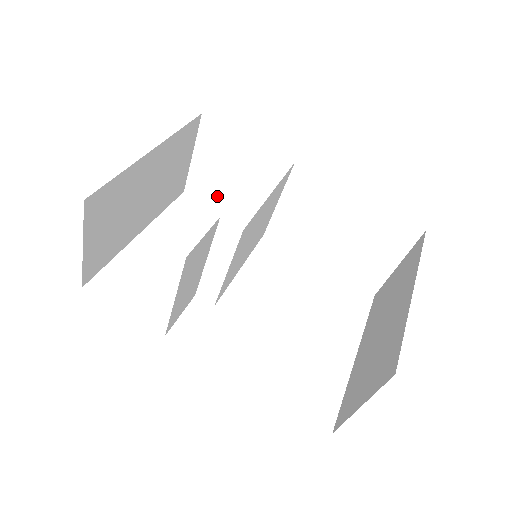
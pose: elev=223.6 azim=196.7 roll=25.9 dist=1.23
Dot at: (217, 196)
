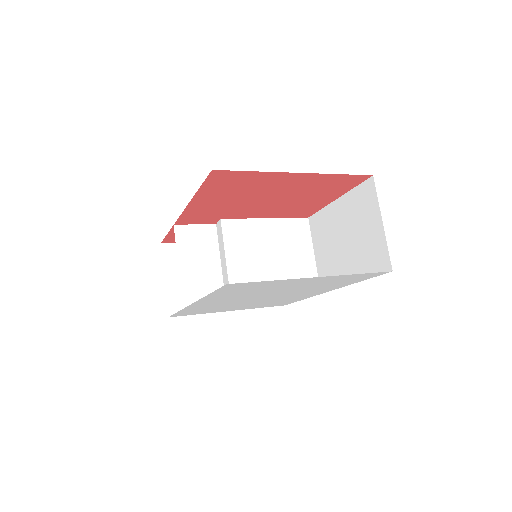
Dot at: occluded
